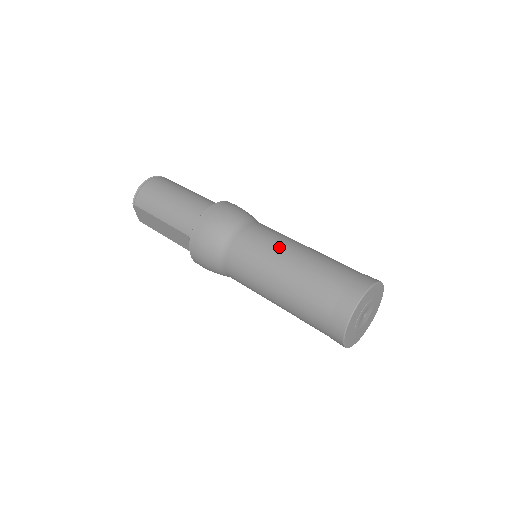
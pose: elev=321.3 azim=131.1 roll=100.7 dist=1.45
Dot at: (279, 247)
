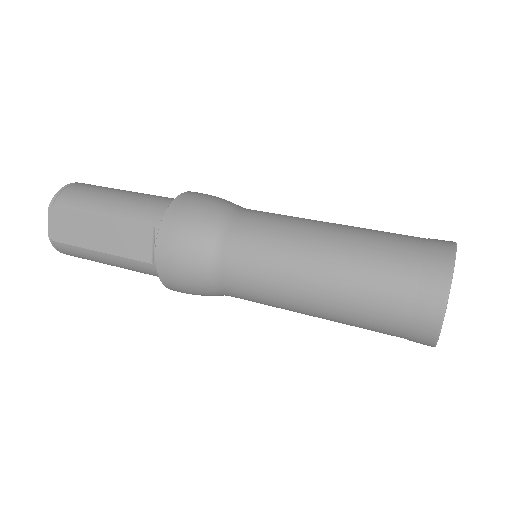
Dot at: (307, 219)
